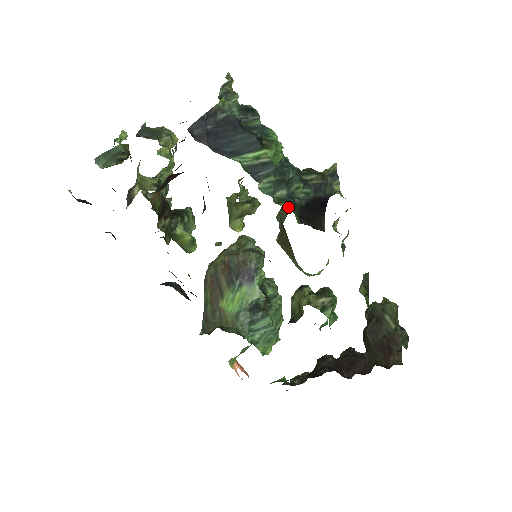
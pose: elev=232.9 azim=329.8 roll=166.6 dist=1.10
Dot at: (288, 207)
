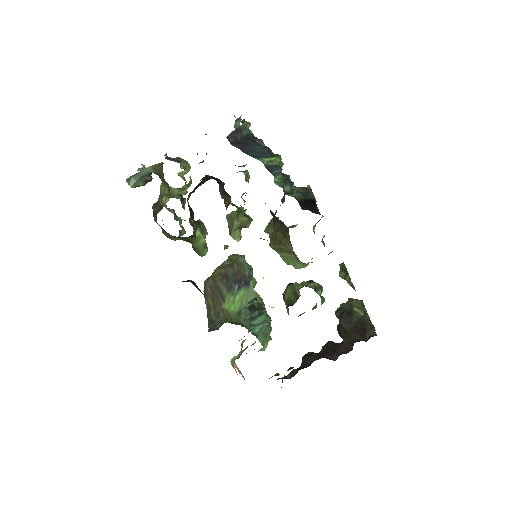
Dot at: (294, 197)
